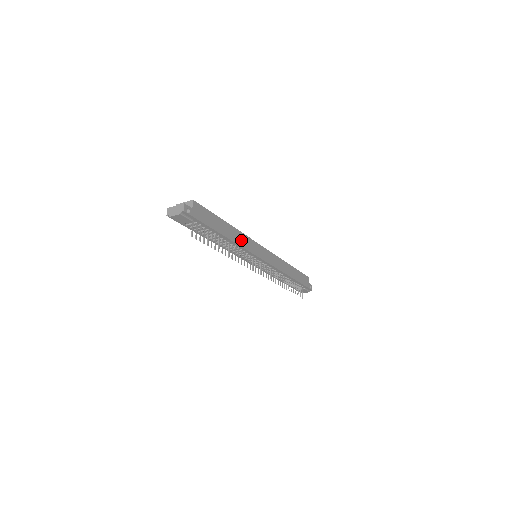
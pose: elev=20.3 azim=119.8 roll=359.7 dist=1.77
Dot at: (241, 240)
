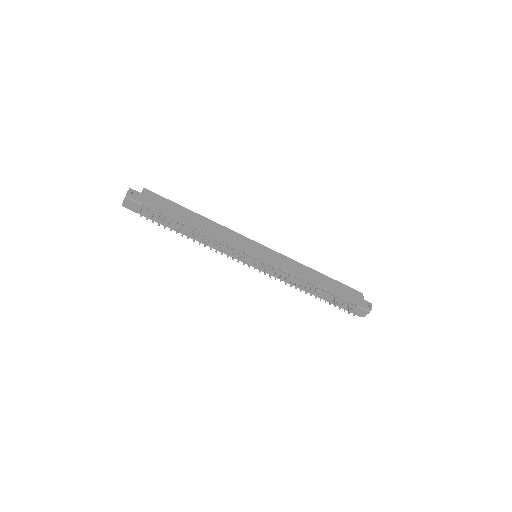
Dot at: (219, 231)
